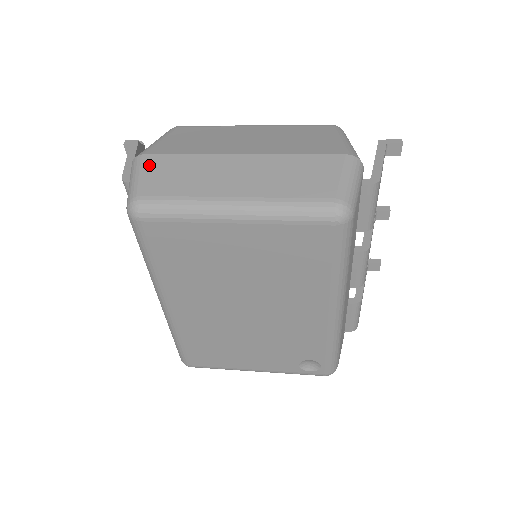
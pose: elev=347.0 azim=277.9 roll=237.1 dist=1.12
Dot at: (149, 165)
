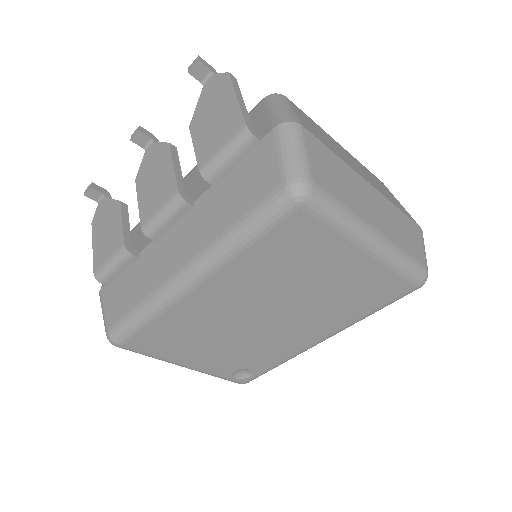
Dot at: (311, 144)
